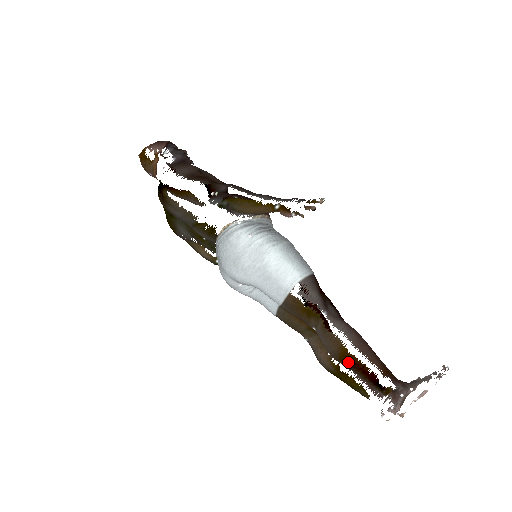
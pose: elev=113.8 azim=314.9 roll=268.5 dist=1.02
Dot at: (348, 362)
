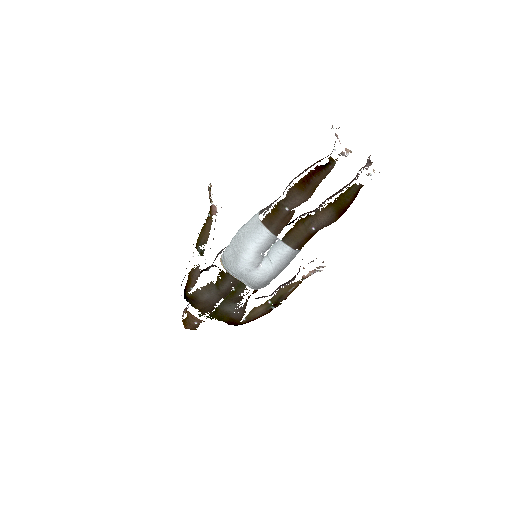
Dot at: (304, 184)
